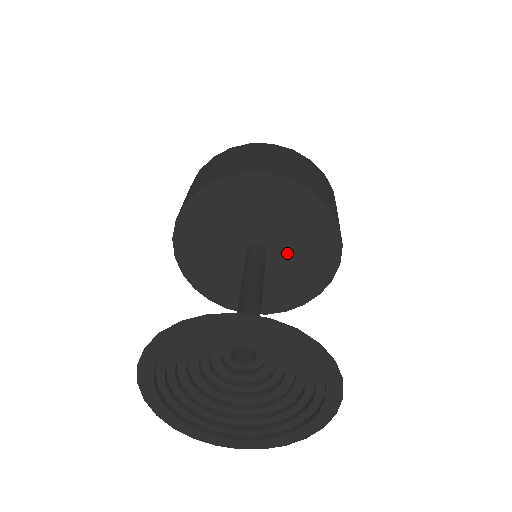
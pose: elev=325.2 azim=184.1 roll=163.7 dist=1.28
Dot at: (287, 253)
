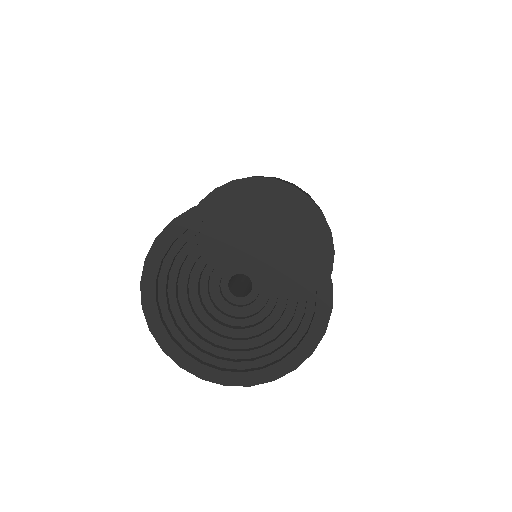
Dot at: occluded
